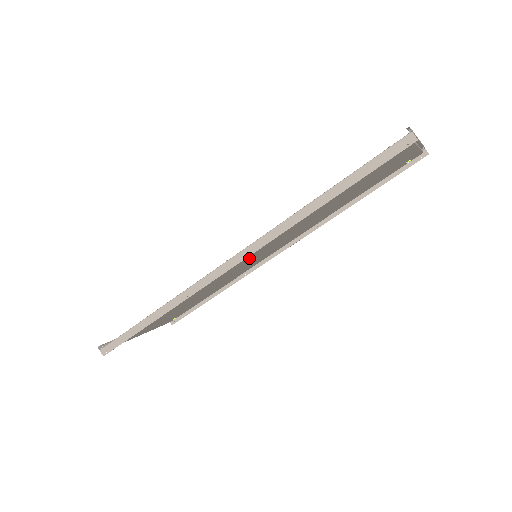
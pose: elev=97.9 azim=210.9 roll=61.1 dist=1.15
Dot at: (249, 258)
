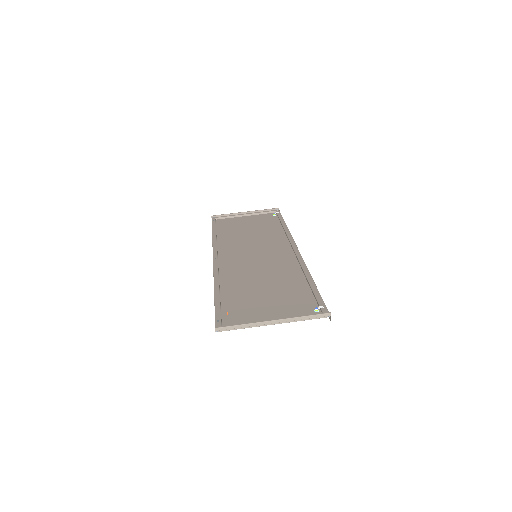
Dot at: (244, 258)
